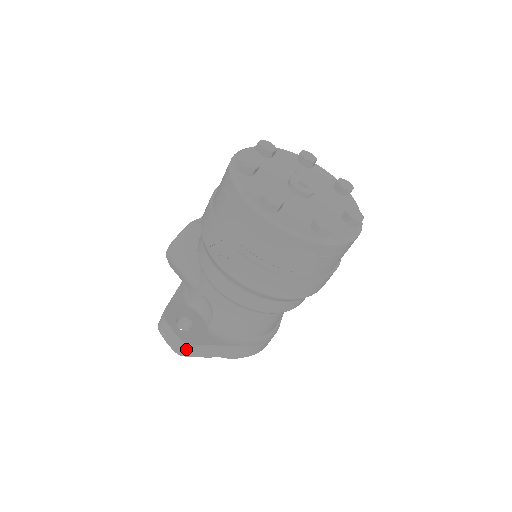
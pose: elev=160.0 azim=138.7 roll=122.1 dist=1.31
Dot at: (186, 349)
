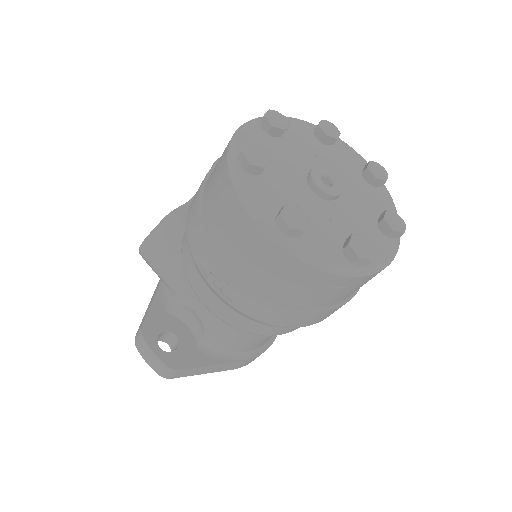
Dot at: (172, 373)
